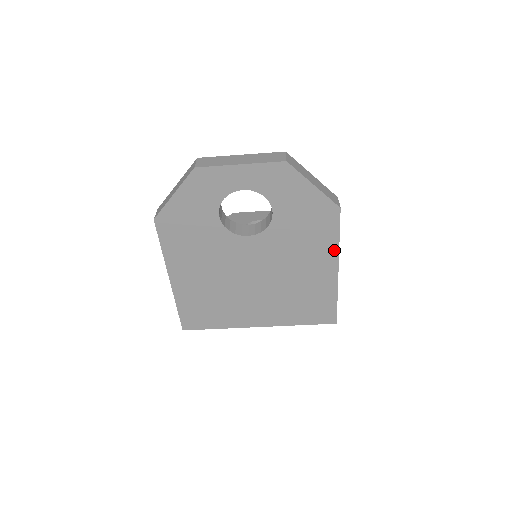
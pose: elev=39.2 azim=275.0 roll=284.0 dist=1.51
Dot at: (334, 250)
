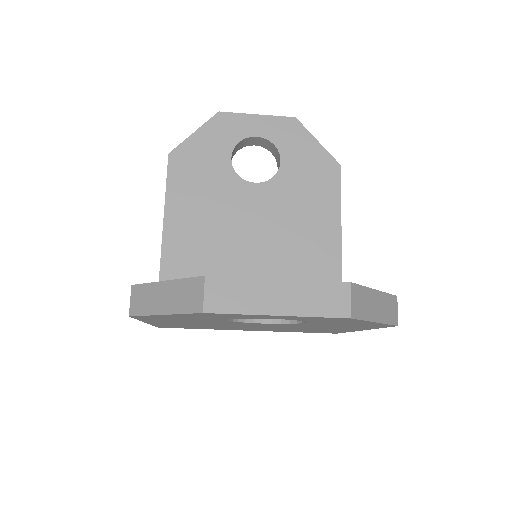
Dot at: occluded
